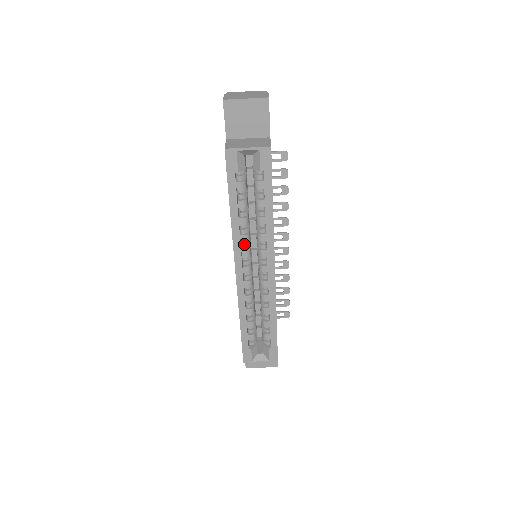
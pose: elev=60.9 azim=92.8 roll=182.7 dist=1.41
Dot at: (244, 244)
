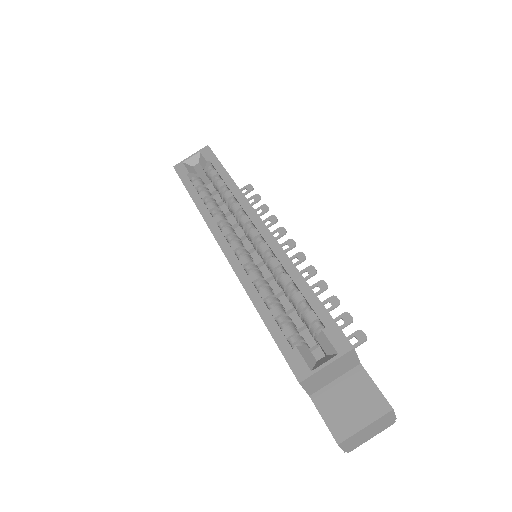
Dot at: occluded
